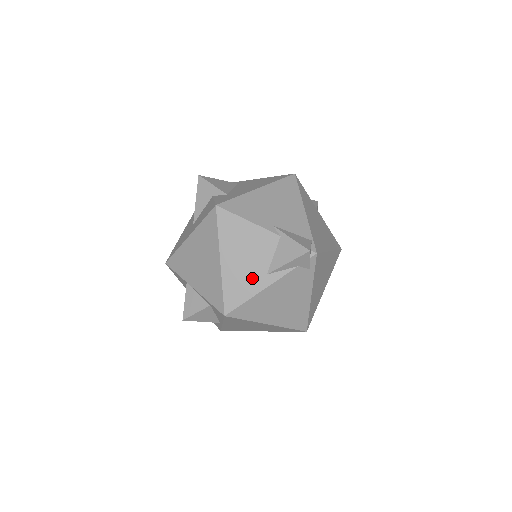
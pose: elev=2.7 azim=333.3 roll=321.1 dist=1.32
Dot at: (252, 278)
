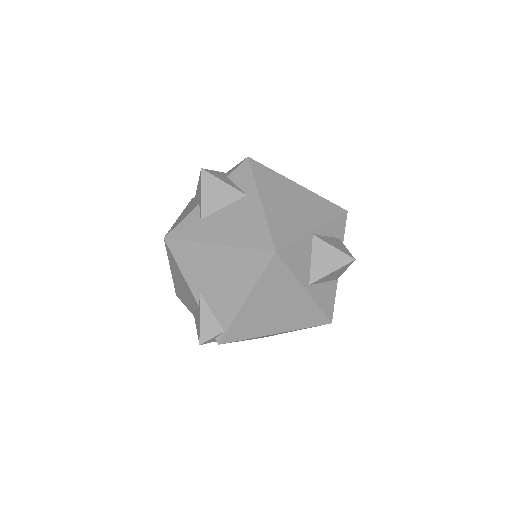
Dot at: (186, 301)
